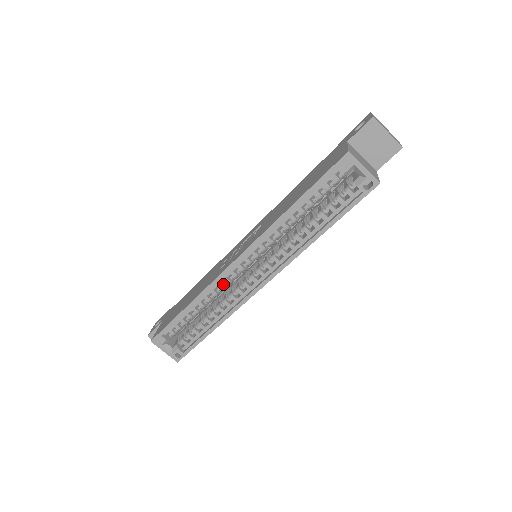
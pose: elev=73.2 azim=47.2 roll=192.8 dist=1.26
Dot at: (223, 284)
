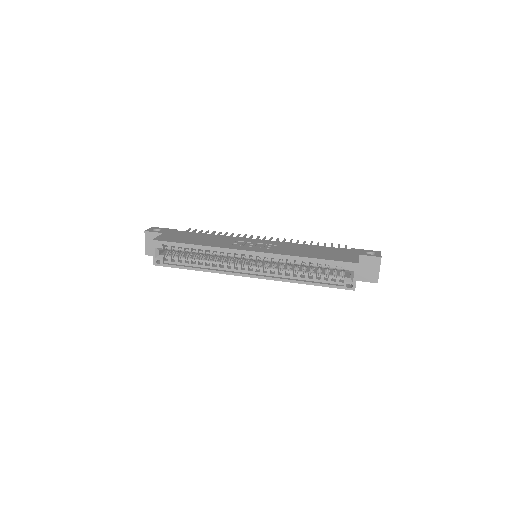
Dot at: (228, 254)
